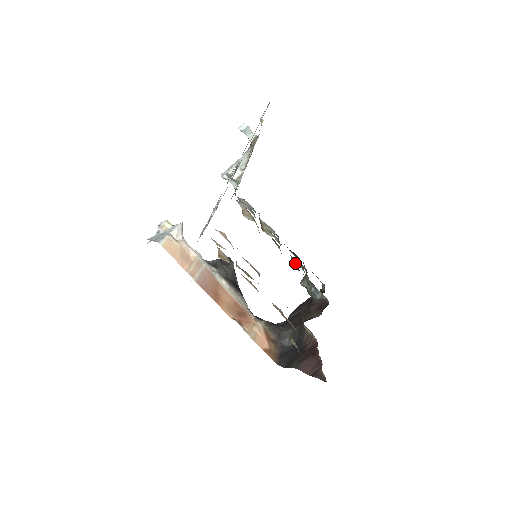
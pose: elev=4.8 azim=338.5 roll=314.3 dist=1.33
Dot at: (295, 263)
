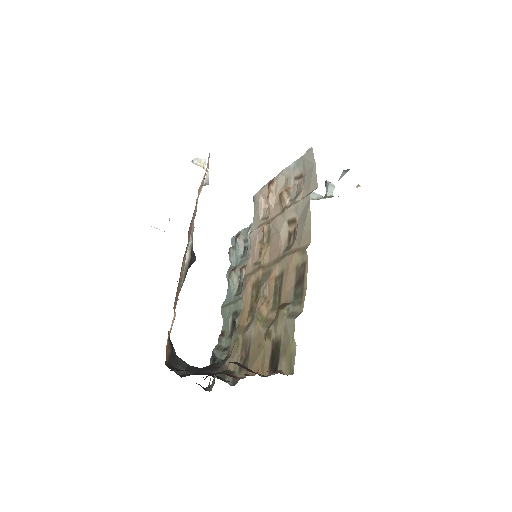
Dot at: occluded
